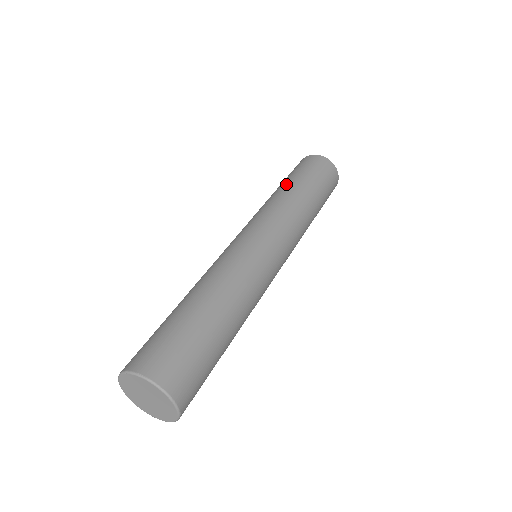
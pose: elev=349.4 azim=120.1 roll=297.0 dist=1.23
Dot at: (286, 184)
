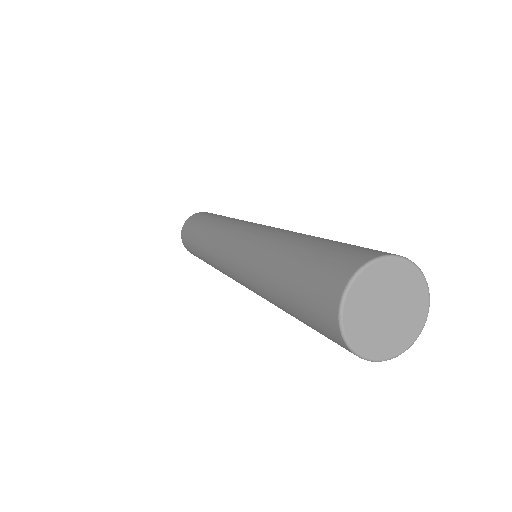
Dot at: occluded
